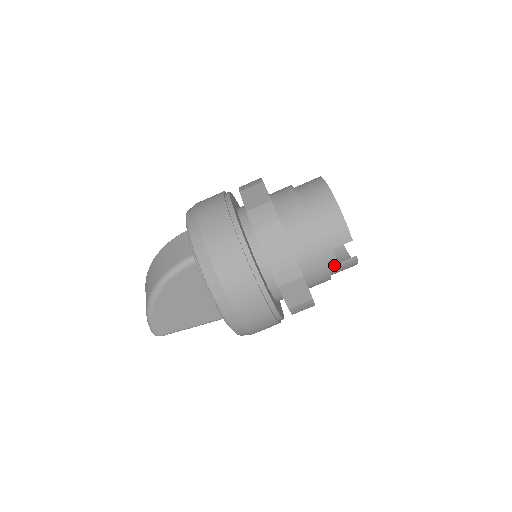
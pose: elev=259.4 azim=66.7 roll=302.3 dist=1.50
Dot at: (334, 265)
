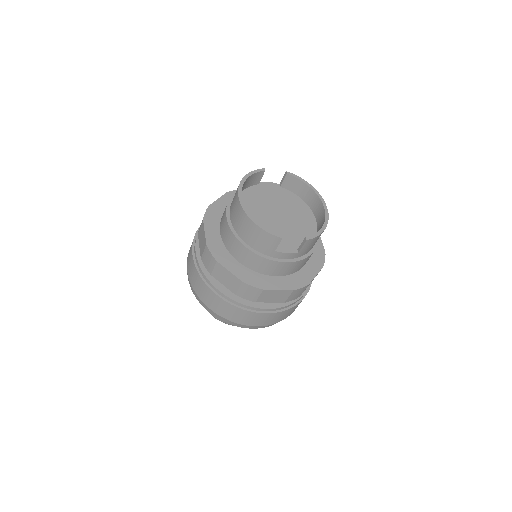
Dot at: (293, 255)
